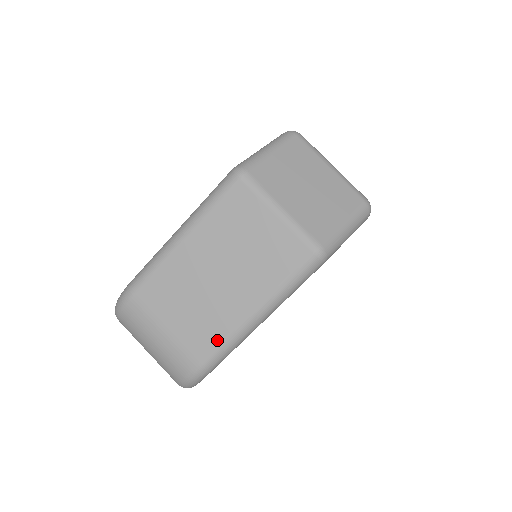
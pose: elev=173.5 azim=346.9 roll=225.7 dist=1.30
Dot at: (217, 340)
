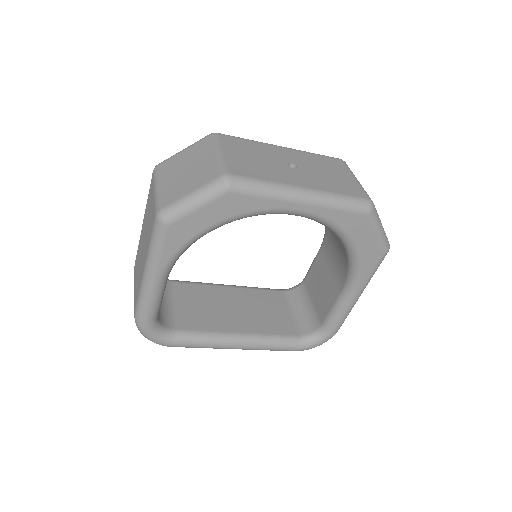
Dot at: (138, 293)
